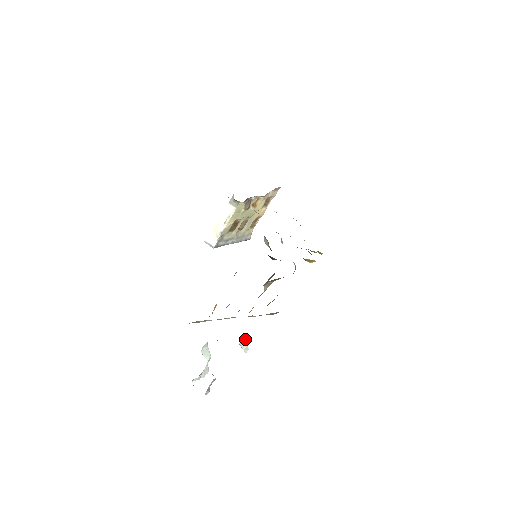
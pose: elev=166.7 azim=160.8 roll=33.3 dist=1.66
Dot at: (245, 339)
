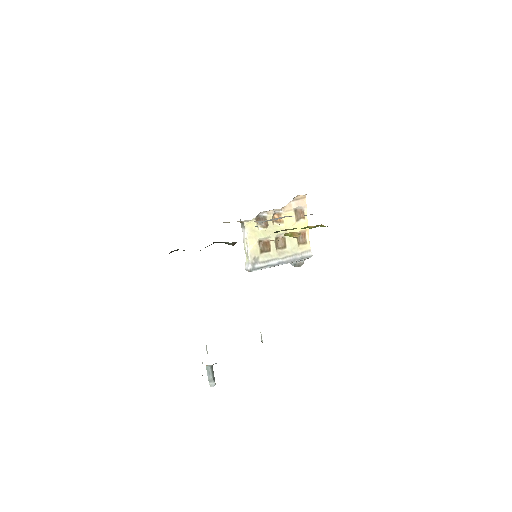
Dot at: occluded
